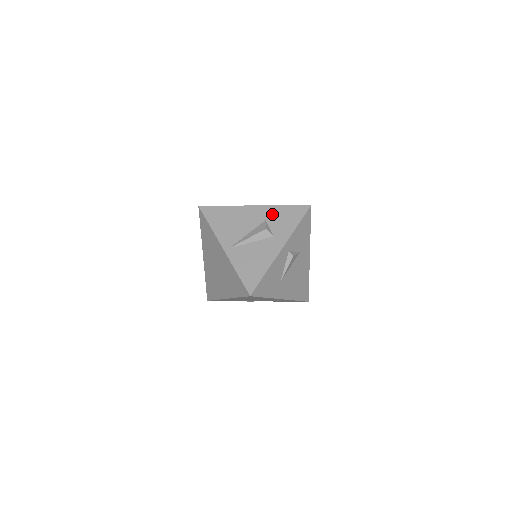
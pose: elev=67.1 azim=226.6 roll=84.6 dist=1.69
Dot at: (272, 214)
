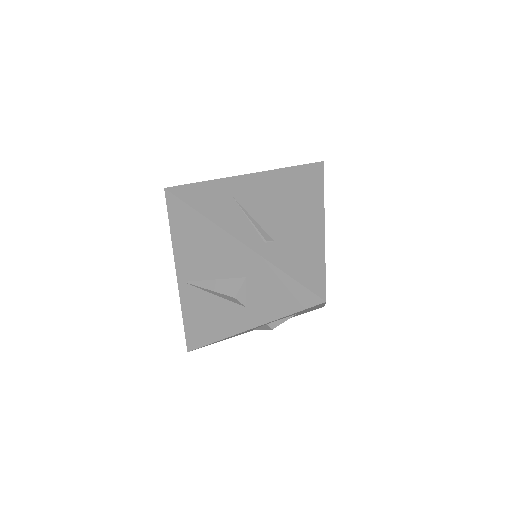
Dot at: (260, 275)
